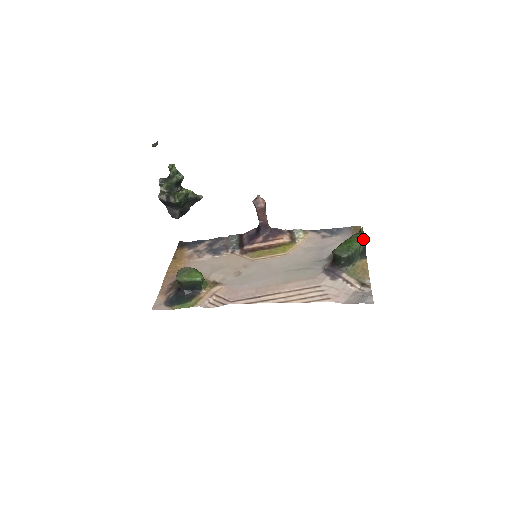
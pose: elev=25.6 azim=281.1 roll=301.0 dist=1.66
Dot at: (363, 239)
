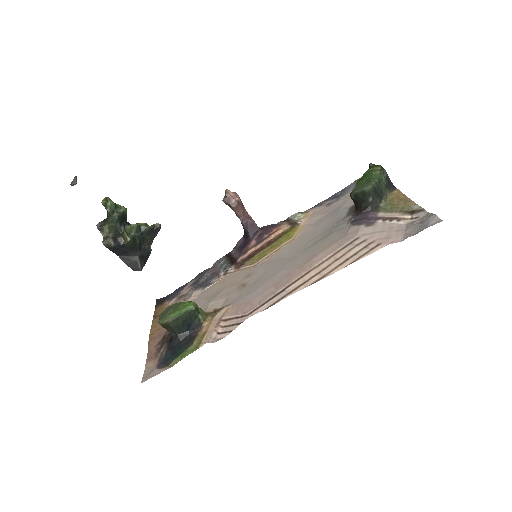
Dot at: (379, 168)
